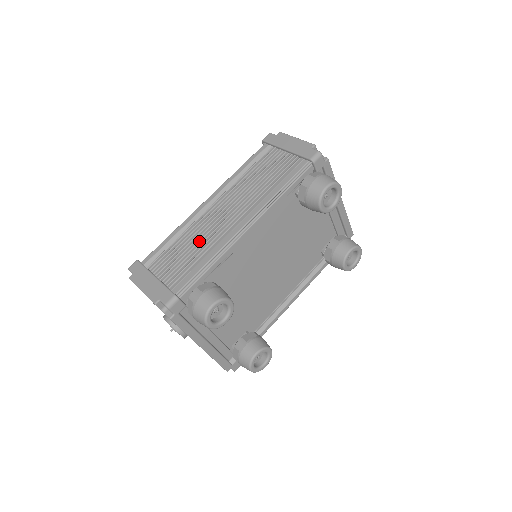
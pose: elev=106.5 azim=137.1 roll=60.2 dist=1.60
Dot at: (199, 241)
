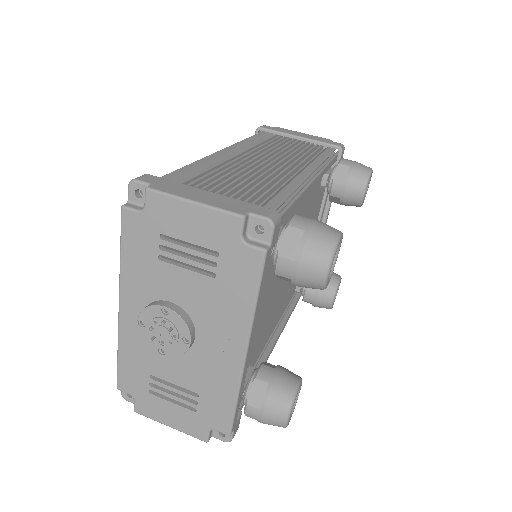
Dot at: (252, 175)
